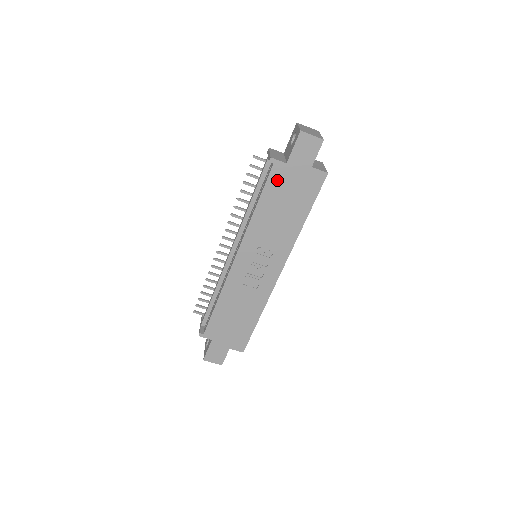
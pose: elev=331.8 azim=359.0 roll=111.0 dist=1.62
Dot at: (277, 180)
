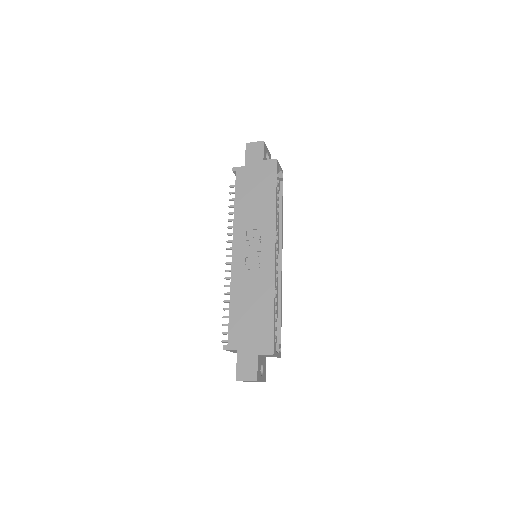
Dot at: (243, 180)
